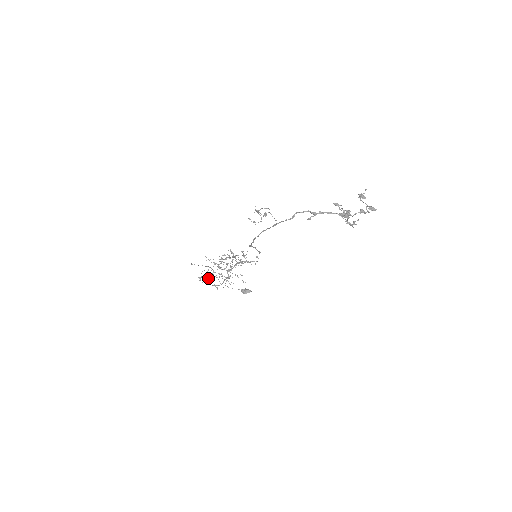
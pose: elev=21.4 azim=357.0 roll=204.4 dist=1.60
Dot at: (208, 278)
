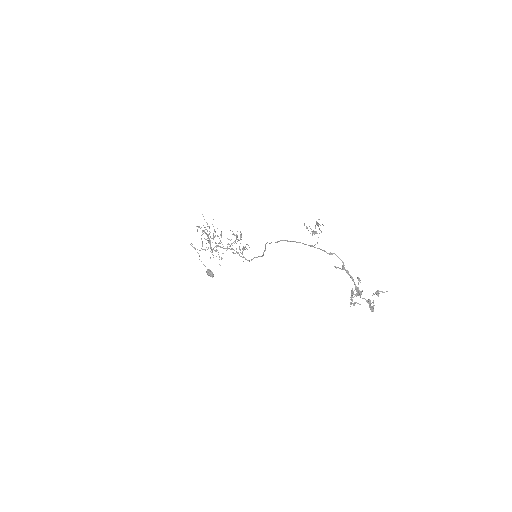
Dot at: occluded
